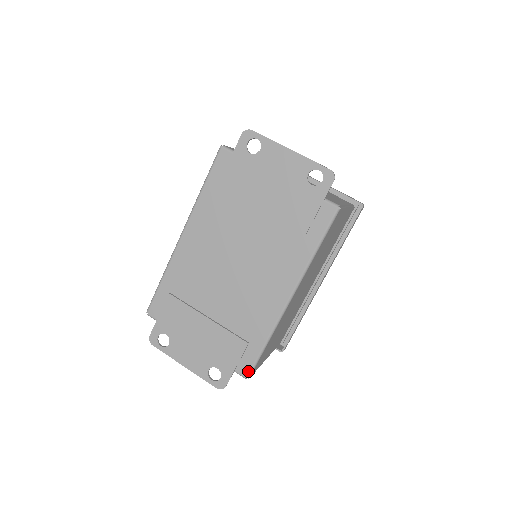
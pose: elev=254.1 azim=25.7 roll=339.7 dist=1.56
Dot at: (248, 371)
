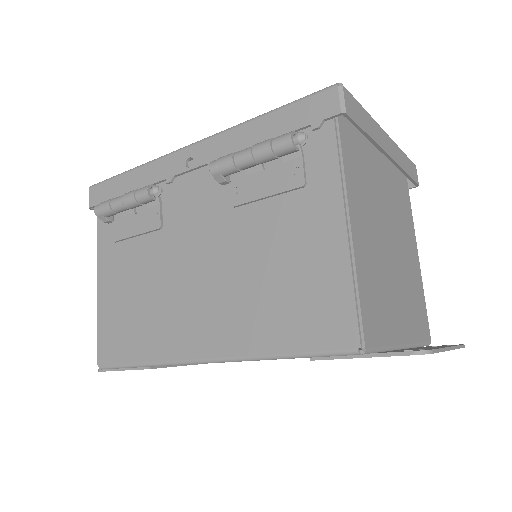
Dot at: occluded
